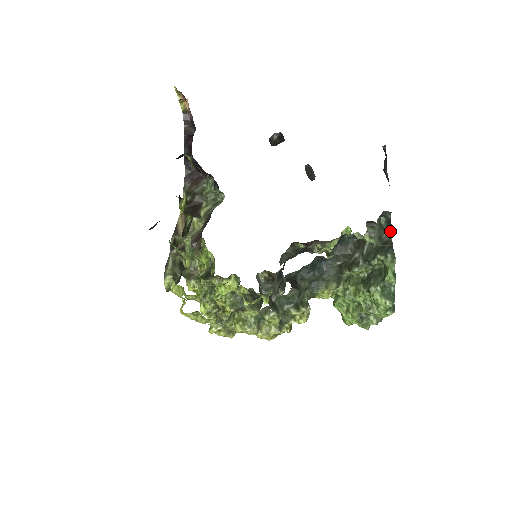
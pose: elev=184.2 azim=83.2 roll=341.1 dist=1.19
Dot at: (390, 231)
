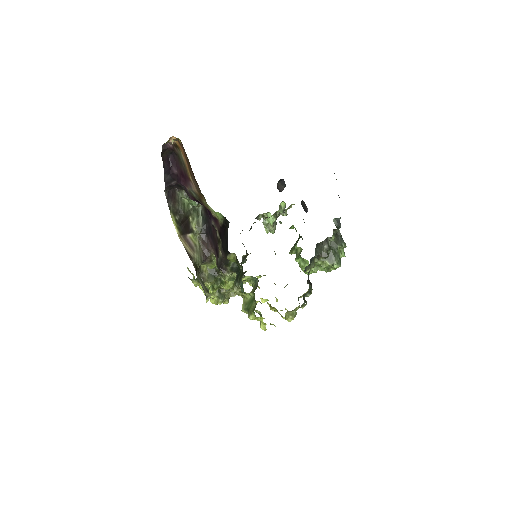
Dot at: (339, 227)
